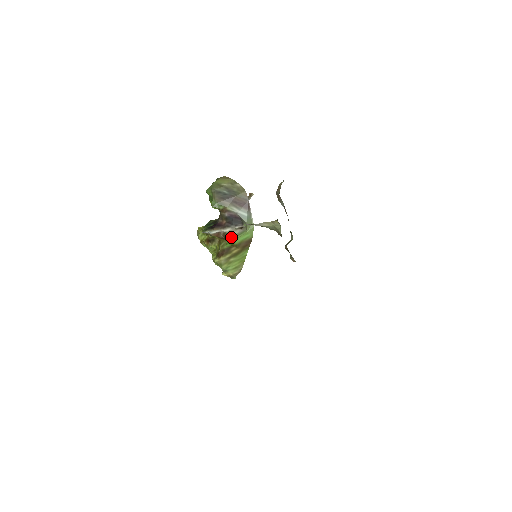
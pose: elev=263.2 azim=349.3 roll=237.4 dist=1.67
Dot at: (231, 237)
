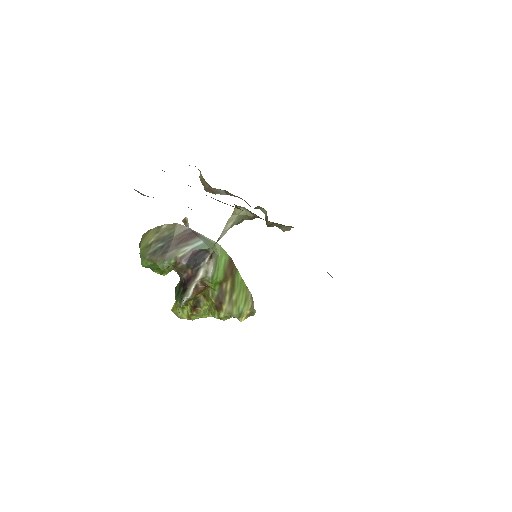
Dot at: (211, 276)
